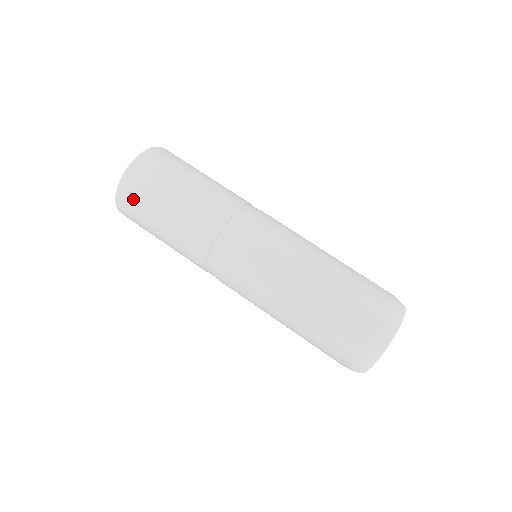
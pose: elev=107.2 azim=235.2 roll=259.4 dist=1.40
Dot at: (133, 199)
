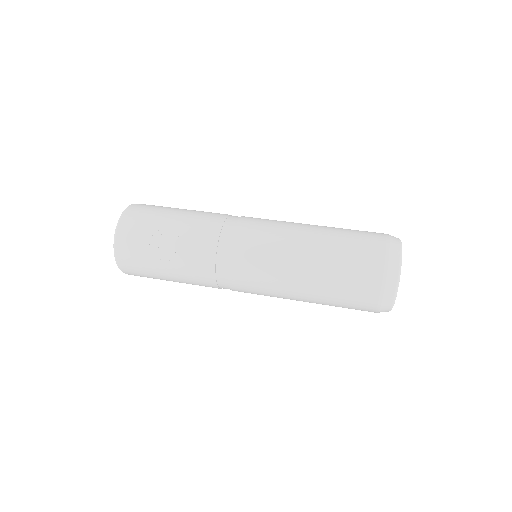
Dot at: (143, 210)
